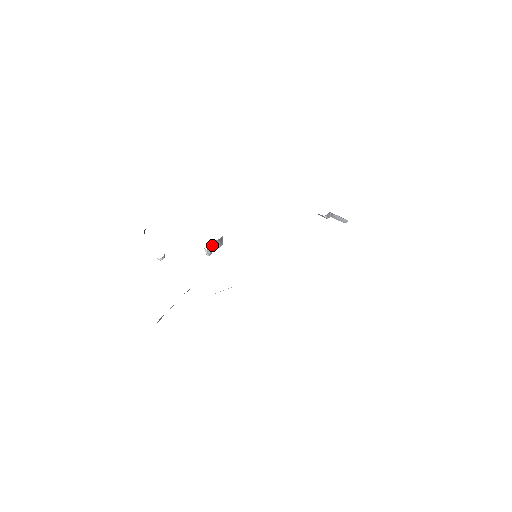
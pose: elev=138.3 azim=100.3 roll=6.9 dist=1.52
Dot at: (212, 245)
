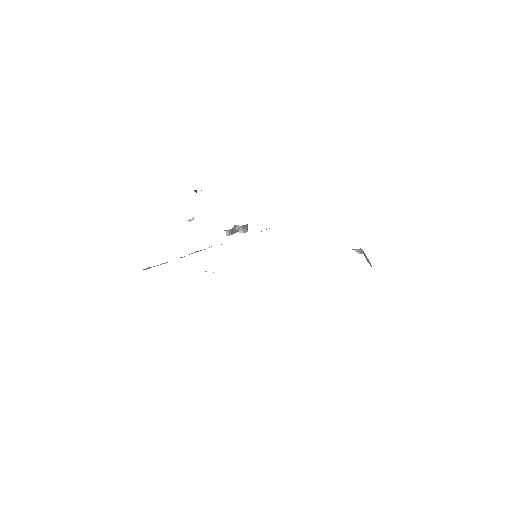
Dot at: (232, 228)
